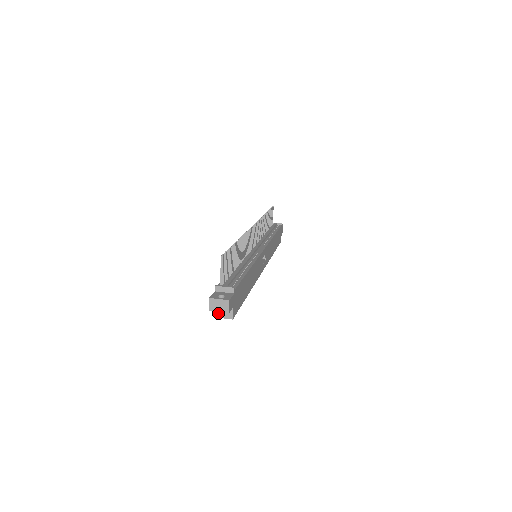
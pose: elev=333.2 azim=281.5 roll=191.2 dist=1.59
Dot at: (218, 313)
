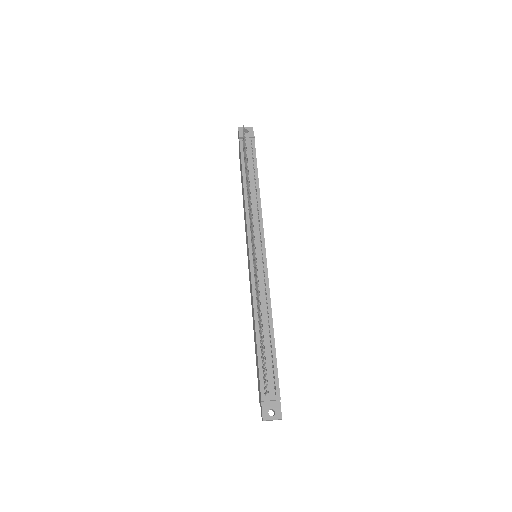
Dot at: occluded
